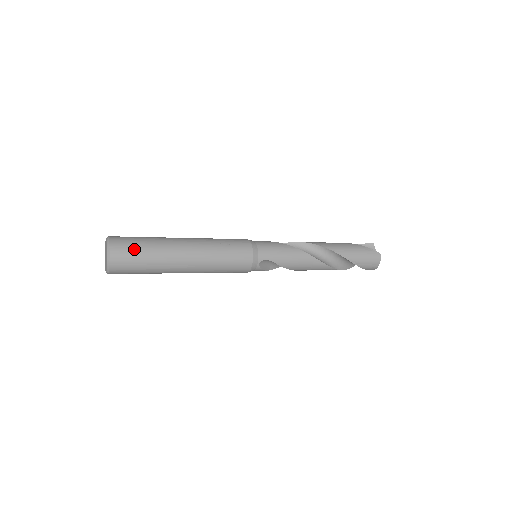
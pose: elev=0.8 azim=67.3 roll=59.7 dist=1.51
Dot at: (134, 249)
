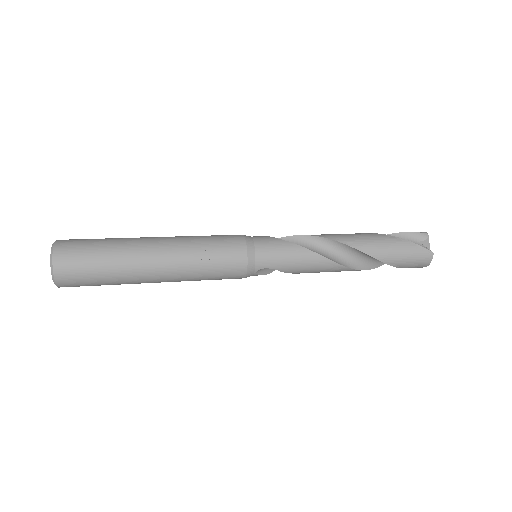
Dot at: (85, 265)
